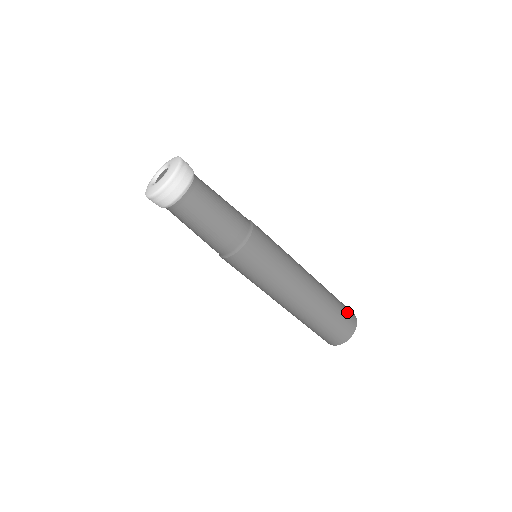
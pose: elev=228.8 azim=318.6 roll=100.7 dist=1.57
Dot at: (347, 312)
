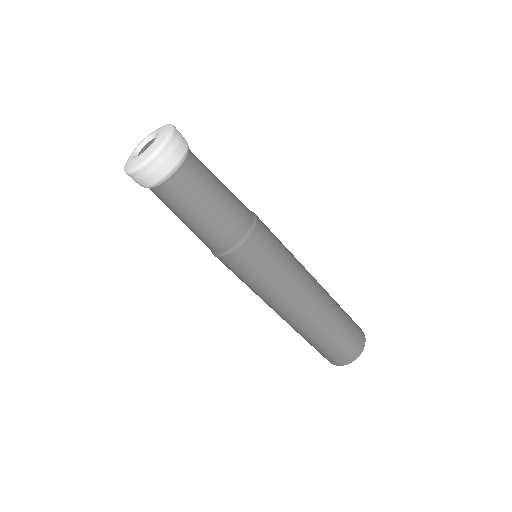
Dot at: occluded
